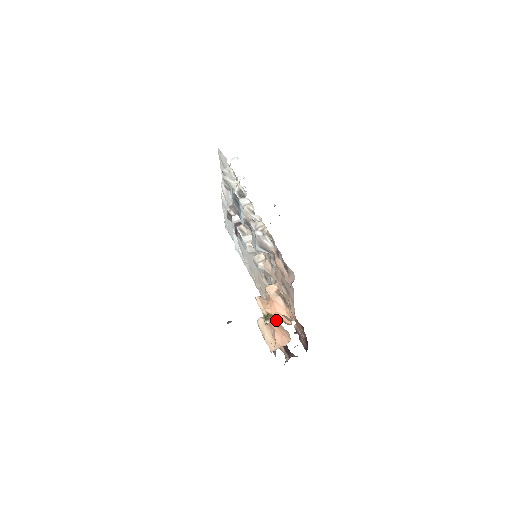
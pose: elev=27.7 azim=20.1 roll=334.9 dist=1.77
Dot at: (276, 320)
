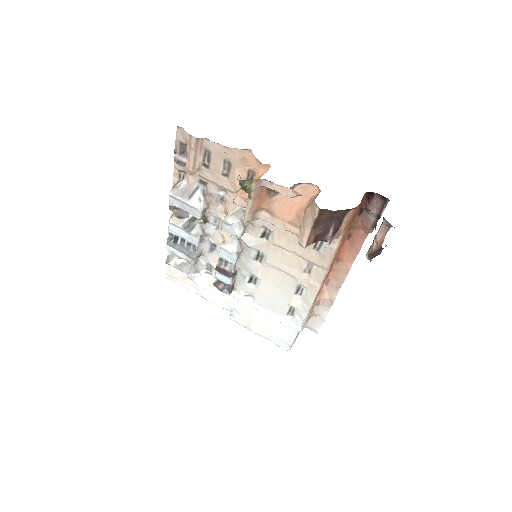
Dot at: (279, 199)
